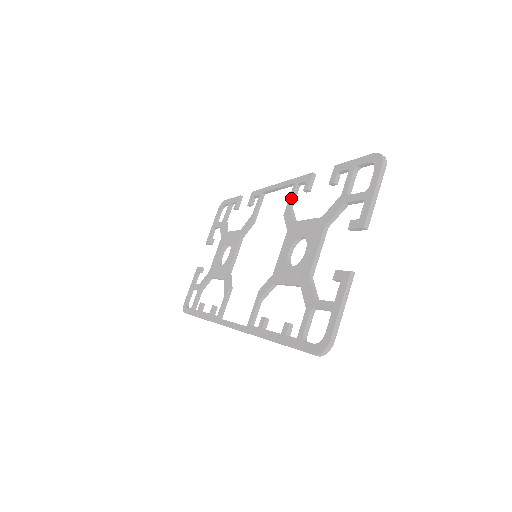
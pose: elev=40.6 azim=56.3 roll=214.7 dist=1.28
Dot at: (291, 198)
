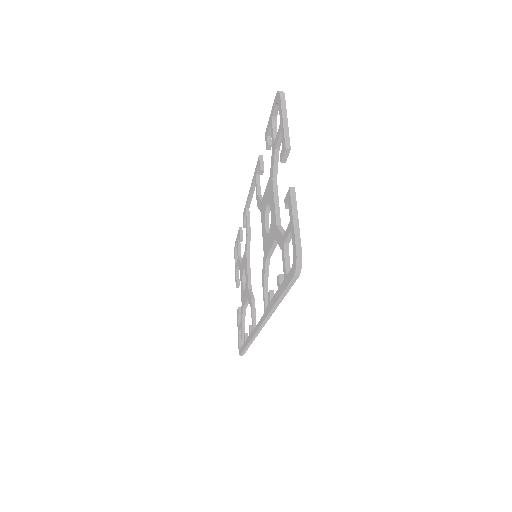
Dot at: (256, 188)
